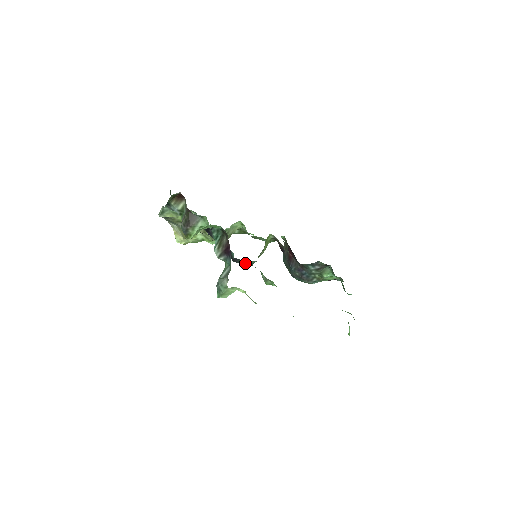
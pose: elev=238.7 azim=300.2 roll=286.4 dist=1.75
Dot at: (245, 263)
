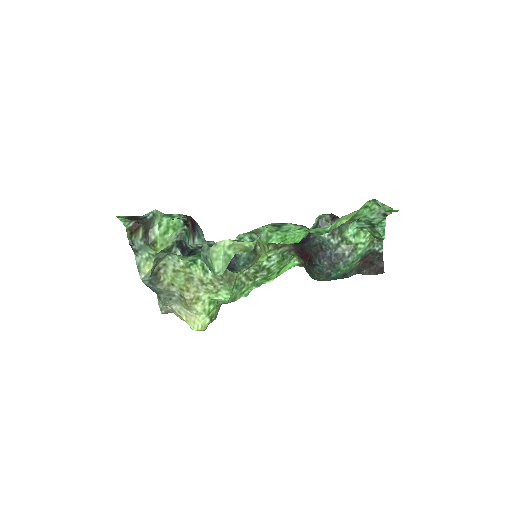
Dot at: (241, 256)
